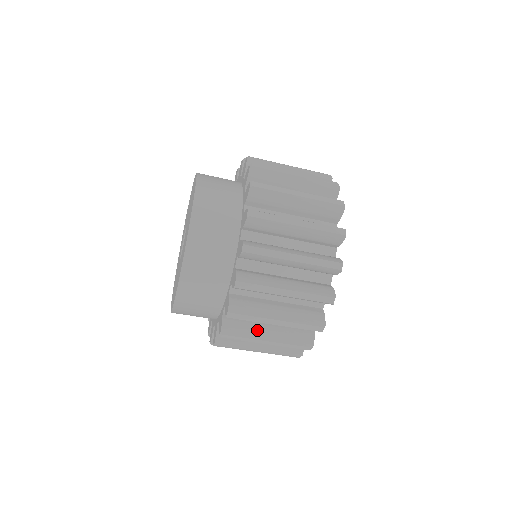
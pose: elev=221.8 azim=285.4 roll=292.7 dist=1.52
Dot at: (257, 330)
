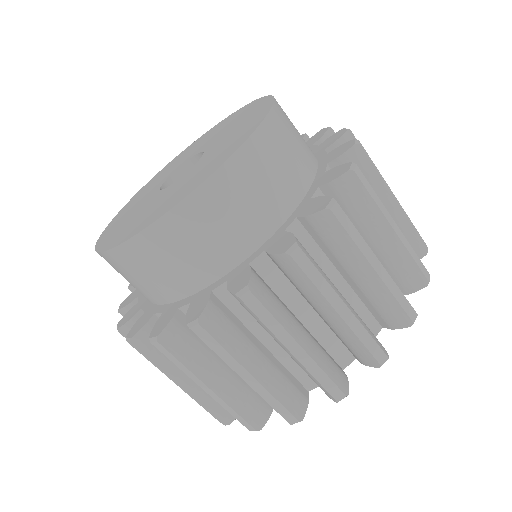
Dot at: occluded
